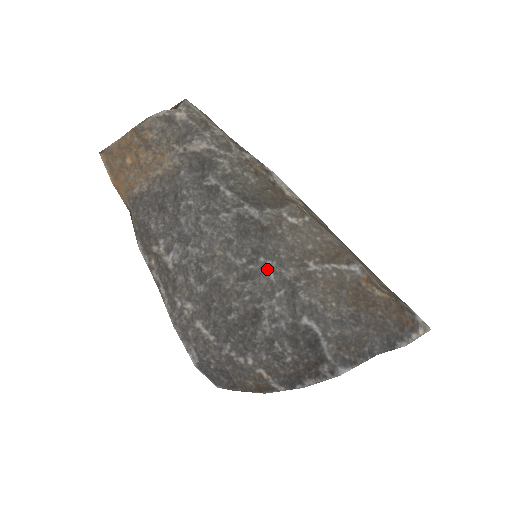
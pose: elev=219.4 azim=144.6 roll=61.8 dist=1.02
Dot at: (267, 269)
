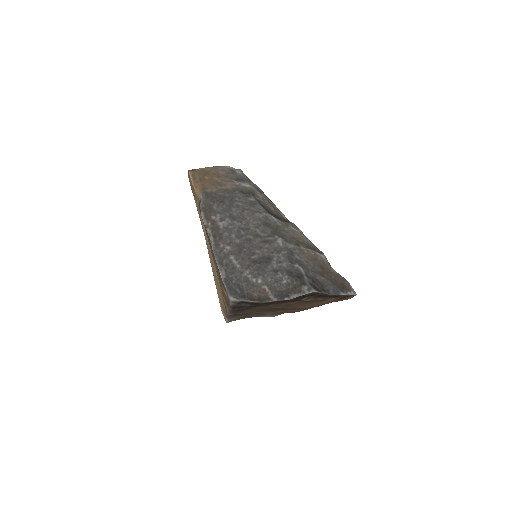
Dot at: (279, 241)
